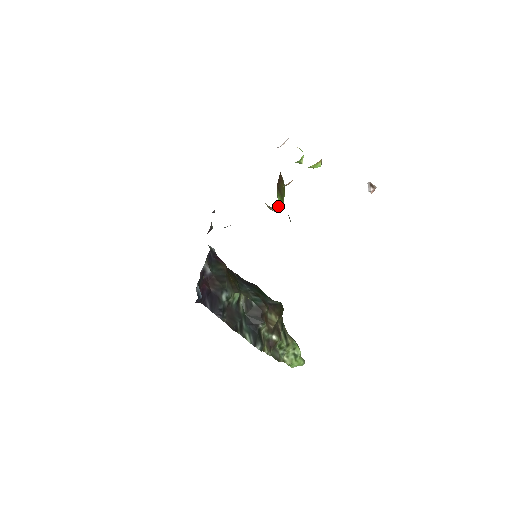
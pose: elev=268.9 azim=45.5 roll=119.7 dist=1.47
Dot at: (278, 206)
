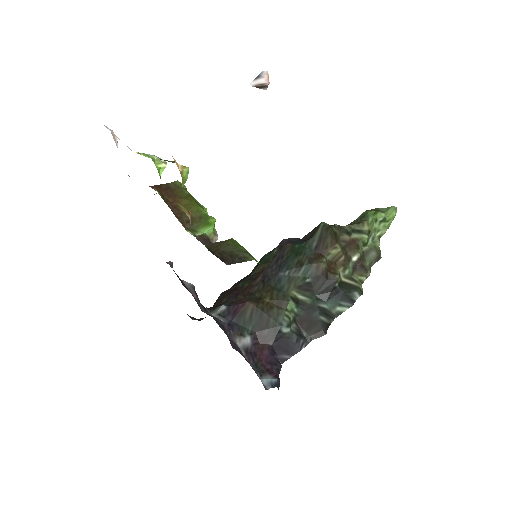
Dot at: (212, 231)
